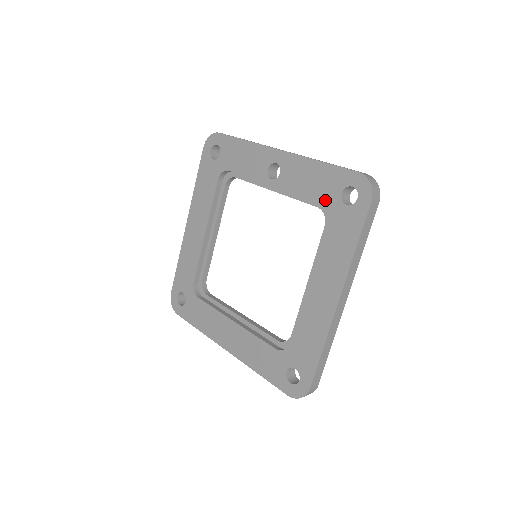
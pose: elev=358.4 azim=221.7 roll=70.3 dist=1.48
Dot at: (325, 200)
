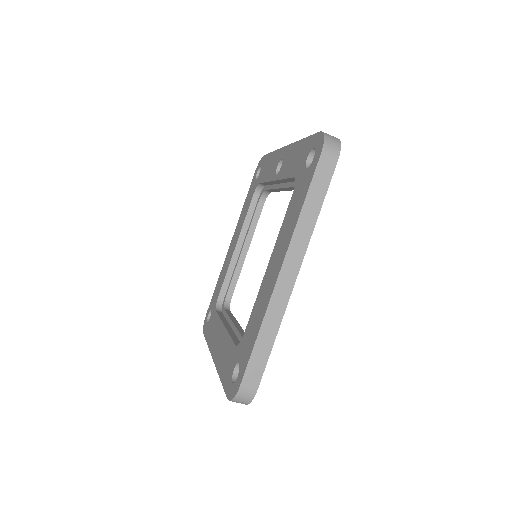
Dot at: (297, 172)
